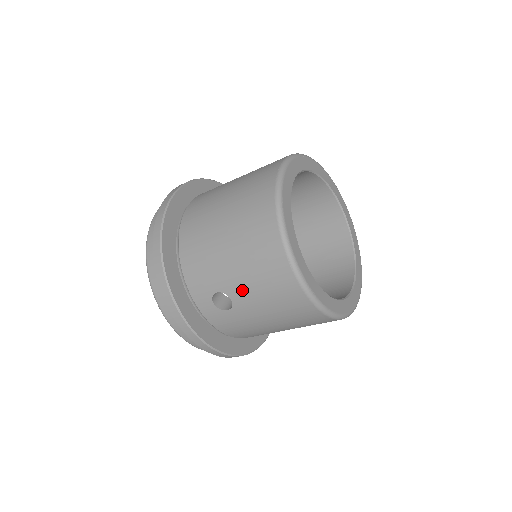
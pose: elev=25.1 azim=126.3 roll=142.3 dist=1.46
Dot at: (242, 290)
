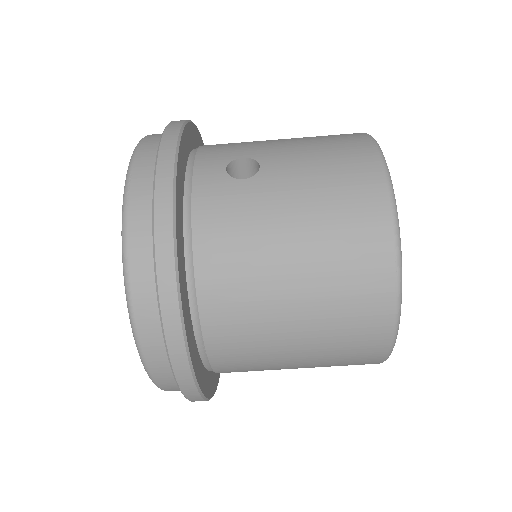
Dot at: (287, 158)
